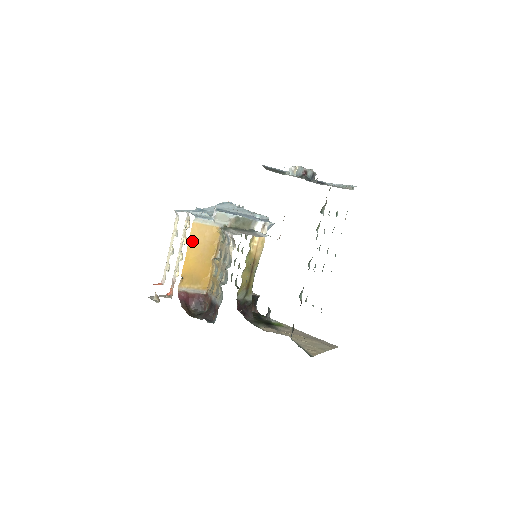
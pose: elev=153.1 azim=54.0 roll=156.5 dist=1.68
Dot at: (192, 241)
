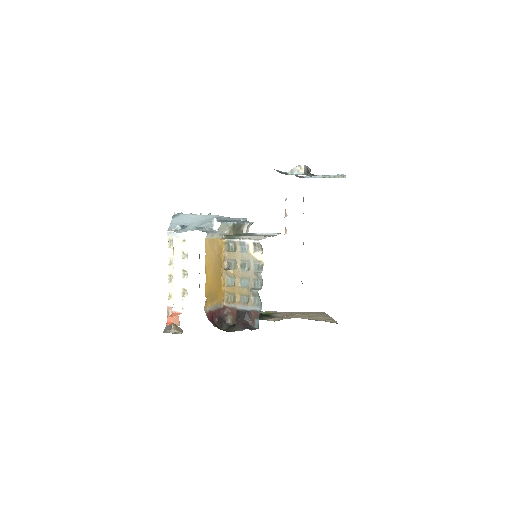
Dot at: (207, 258)
